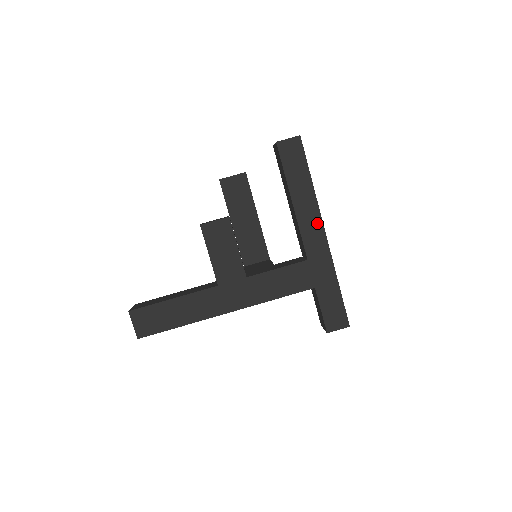
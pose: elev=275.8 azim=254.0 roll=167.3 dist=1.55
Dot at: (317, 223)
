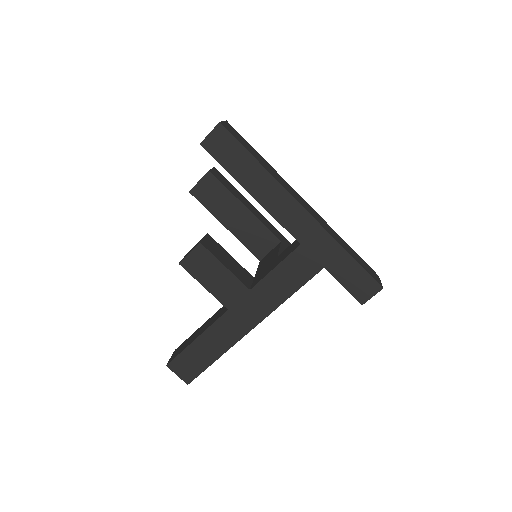
Dot at: (289, 203)
